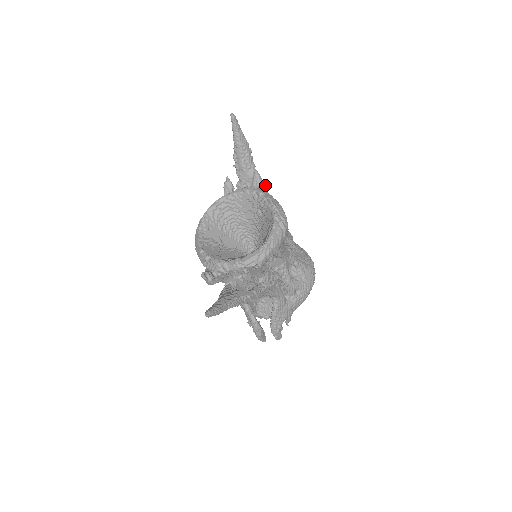
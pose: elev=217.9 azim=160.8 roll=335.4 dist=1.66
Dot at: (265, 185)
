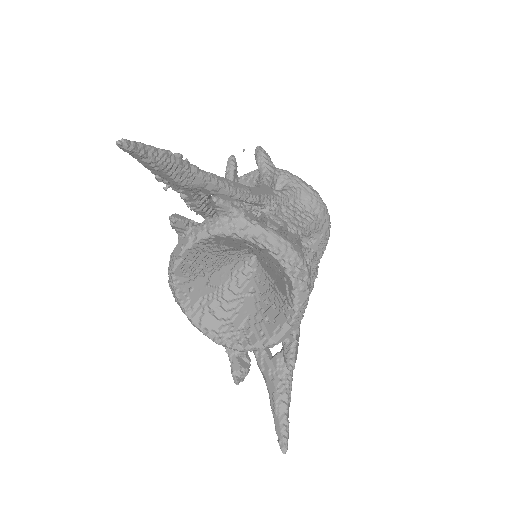
Dot at: (236, 202)
